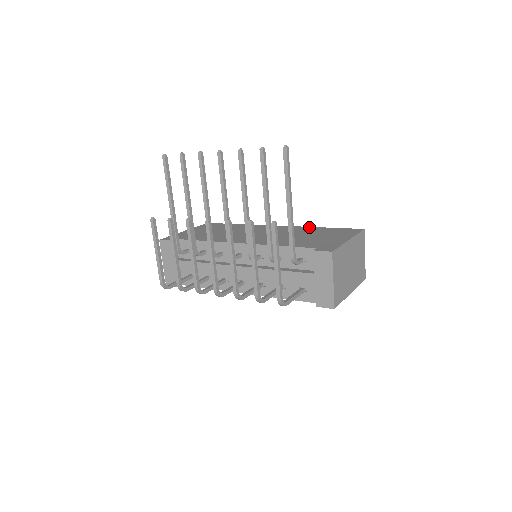
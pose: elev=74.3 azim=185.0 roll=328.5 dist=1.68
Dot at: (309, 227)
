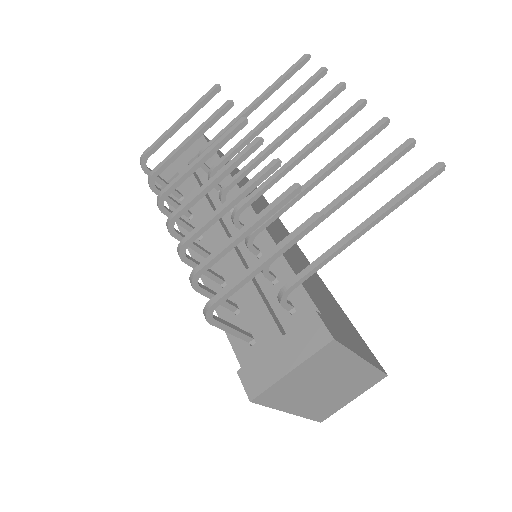
Dot at: occluded
